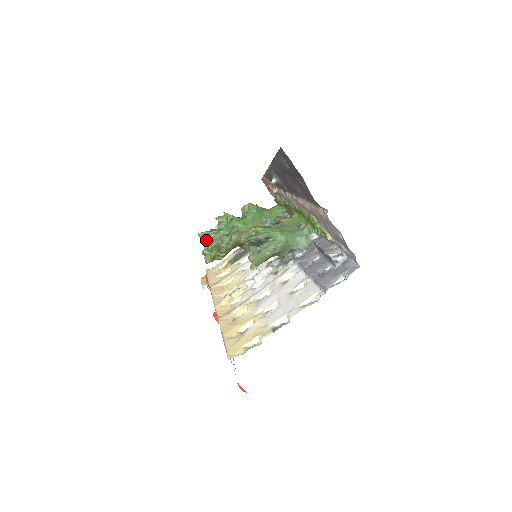
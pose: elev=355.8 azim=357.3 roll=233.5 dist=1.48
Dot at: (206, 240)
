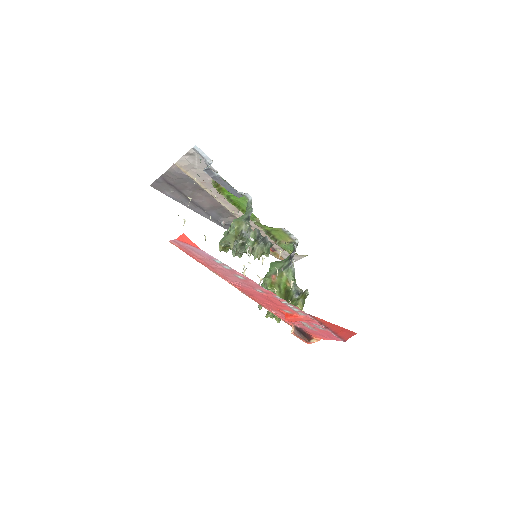
Dot at: (258, 305)
